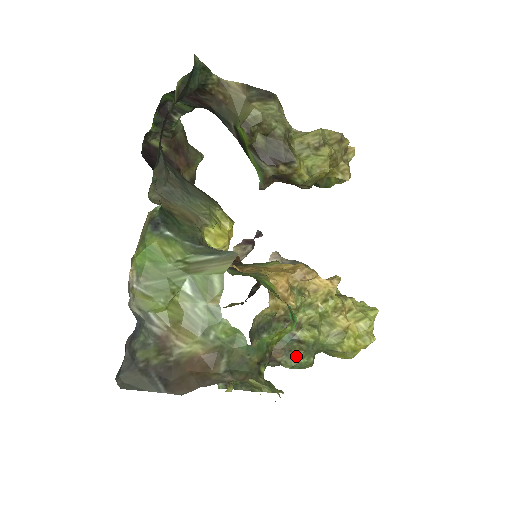
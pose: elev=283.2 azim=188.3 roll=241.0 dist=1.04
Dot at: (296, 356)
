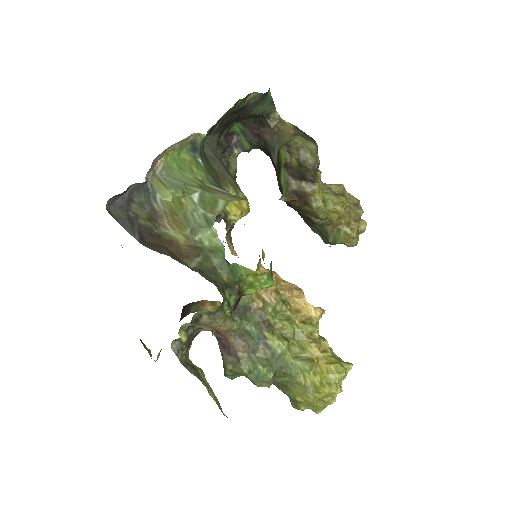
Dot at: (257, 361)
